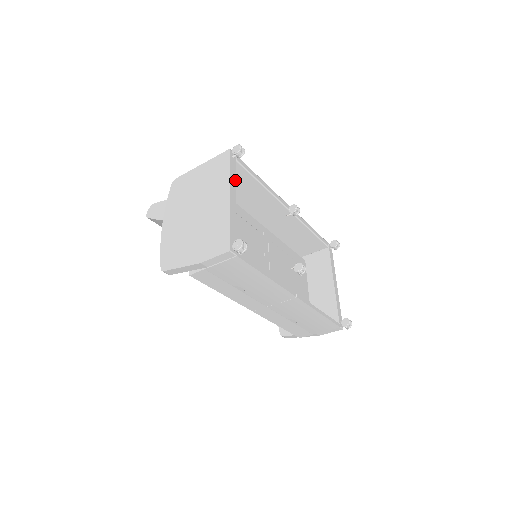
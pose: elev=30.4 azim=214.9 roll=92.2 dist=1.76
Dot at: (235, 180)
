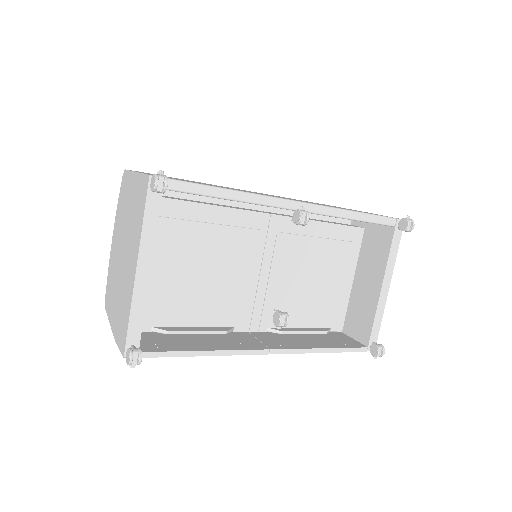
Dot at: (154, 232)
